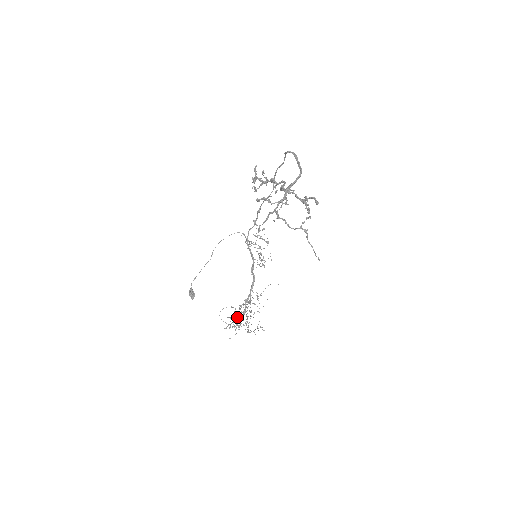
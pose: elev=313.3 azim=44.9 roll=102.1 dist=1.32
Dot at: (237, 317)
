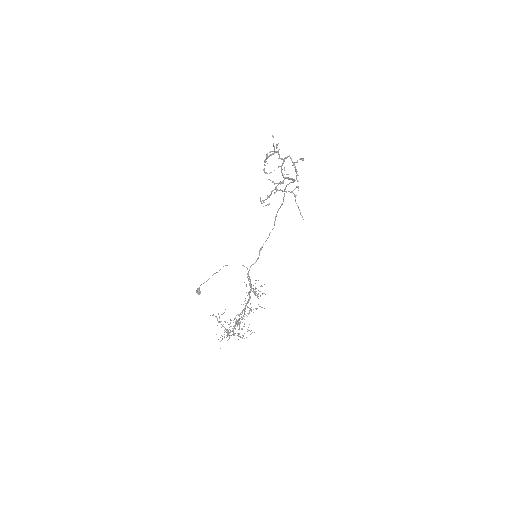
Dot at: occluded
